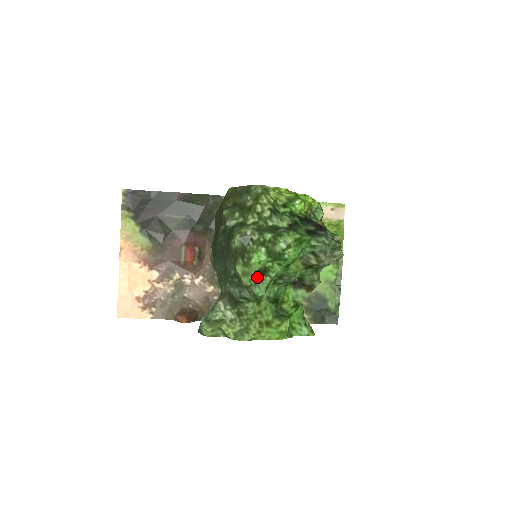
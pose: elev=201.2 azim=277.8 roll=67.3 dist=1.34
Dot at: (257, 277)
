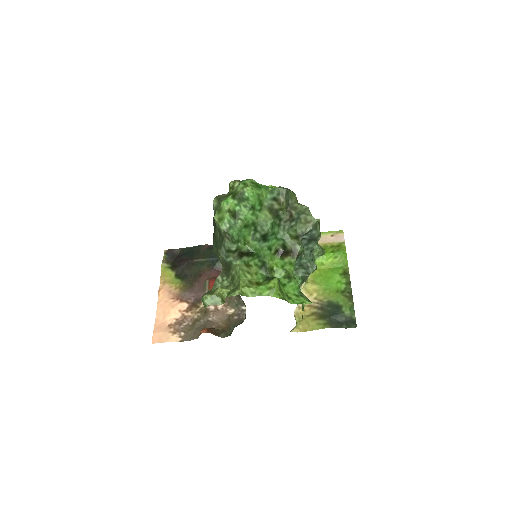
Dot at: (229, 219)
